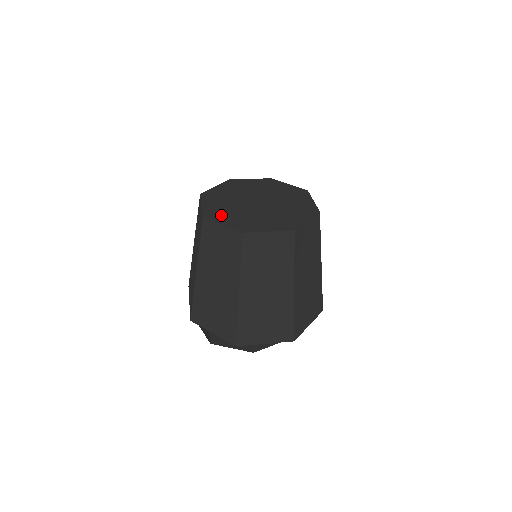
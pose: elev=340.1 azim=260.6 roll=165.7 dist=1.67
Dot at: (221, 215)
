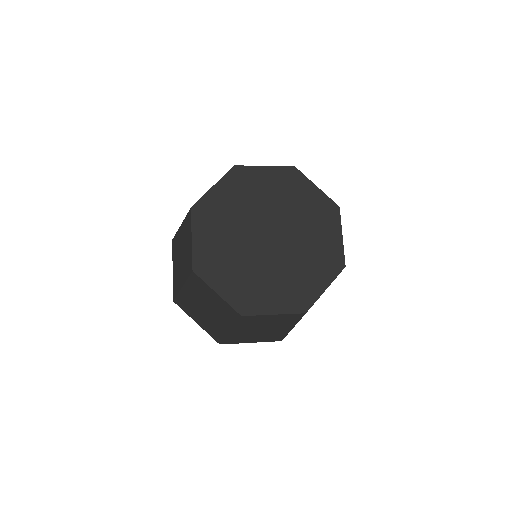
Dot at: (217, 270)
